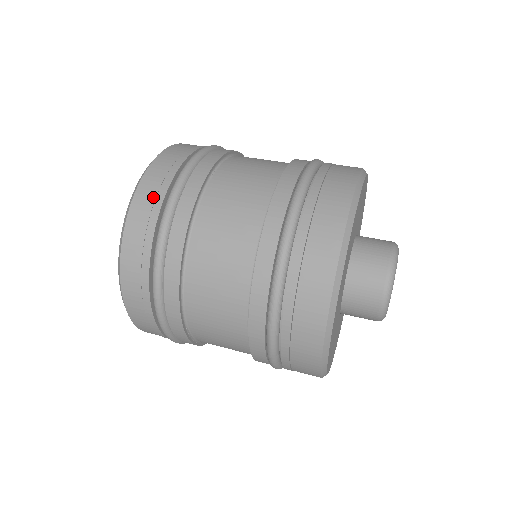
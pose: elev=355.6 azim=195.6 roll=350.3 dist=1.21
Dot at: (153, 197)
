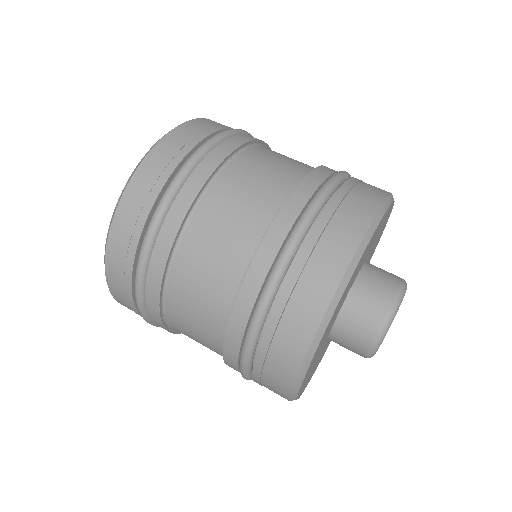
Dot at: (163, 166)
